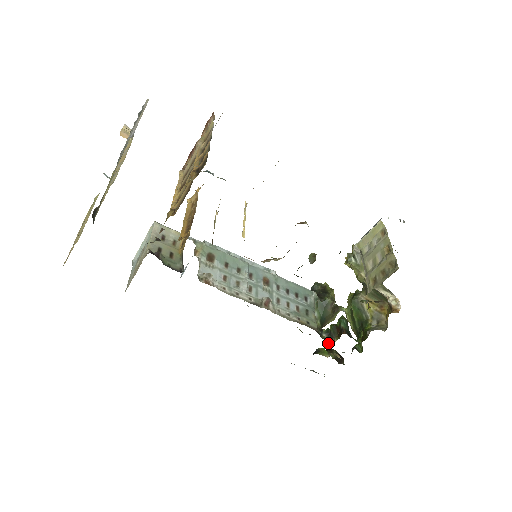
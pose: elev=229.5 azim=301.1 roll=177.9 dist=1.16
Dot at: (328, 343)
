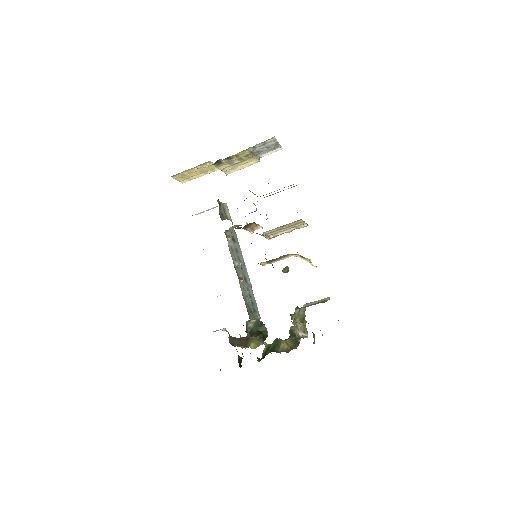
Dot at: (247, 336)
